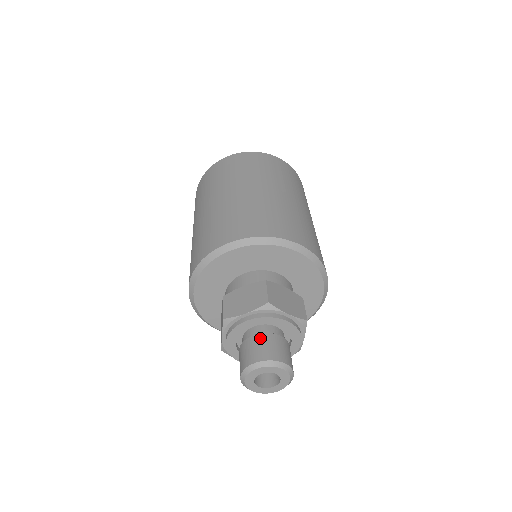
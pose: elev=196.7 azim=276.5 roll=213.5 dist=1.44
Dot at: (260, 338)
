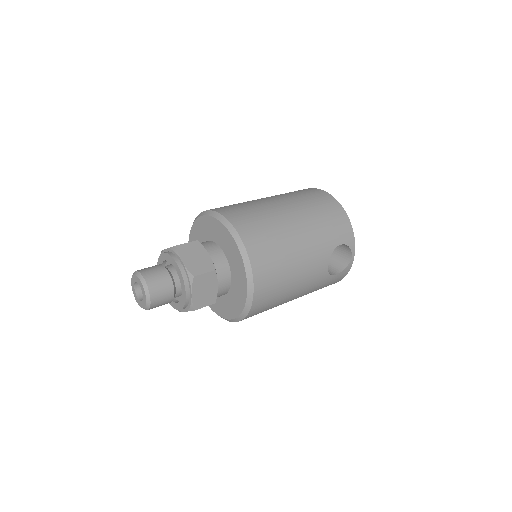
Dot at: (157, 265)
